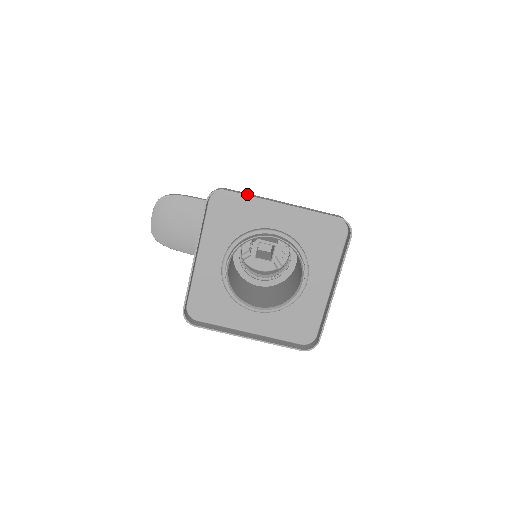
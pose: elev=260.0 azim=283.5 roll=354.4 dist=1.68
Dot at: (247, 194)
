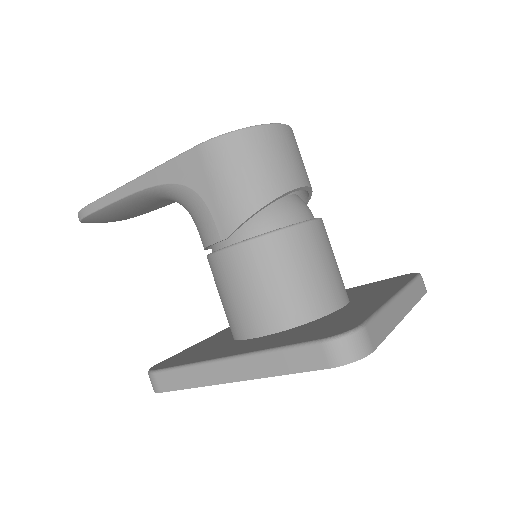
Dot at: (183, 382)
